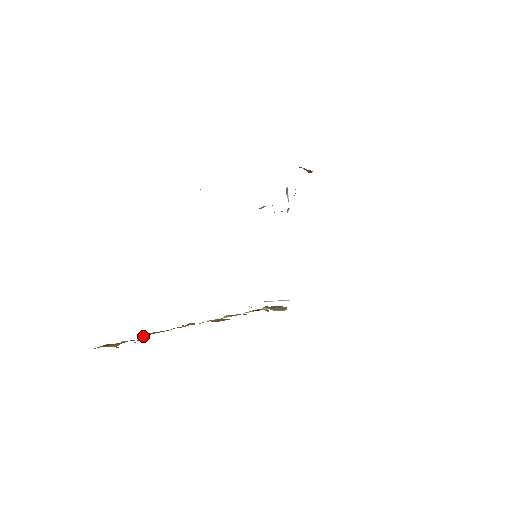
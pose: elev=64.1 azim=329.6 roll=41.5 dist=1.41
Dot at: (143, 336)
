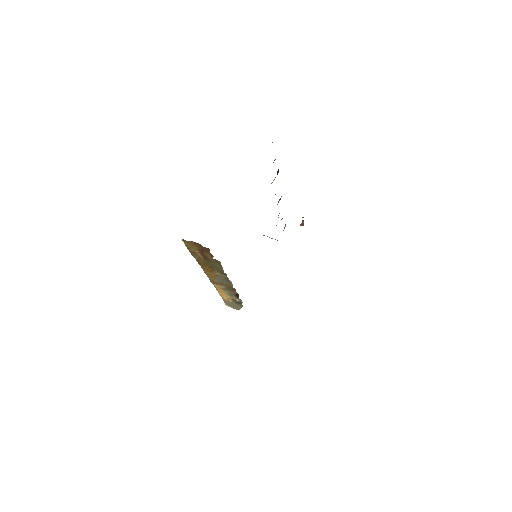
Dot at: occluded
